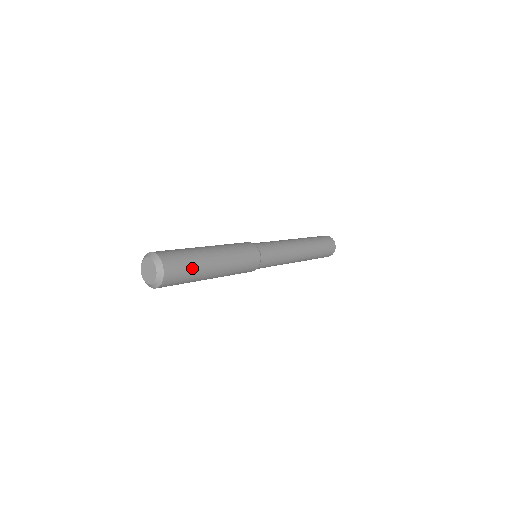
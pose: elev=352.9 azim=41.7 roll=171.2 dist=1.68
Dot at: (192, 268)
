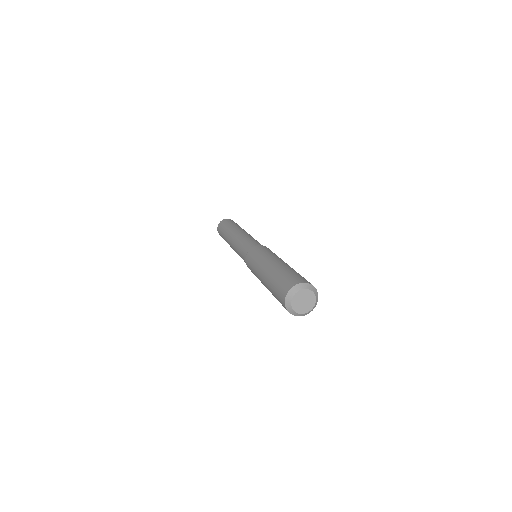
Dot at: occluded
